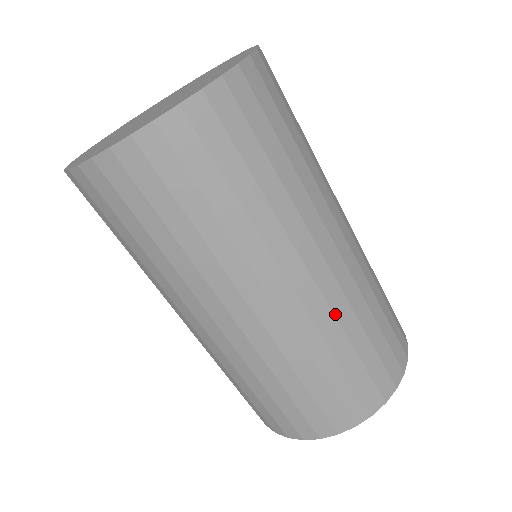
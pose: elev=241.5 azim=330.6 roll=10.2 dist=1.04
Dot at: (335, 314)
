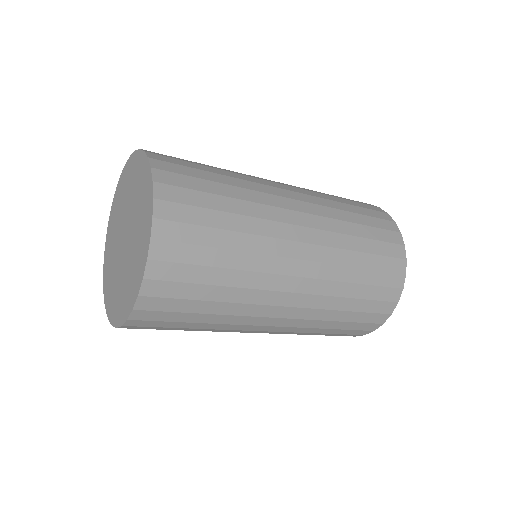
Dot at: (333, 247)
